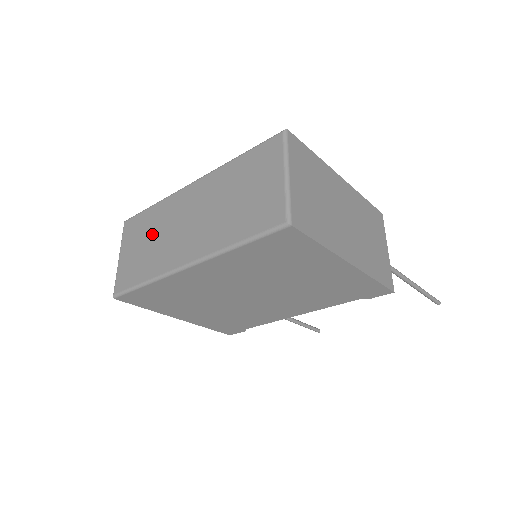
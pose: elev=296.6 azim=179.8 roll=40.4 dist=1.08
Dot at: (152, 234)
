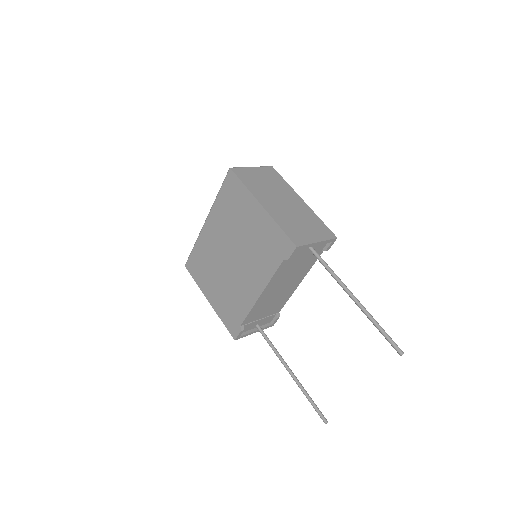
Dot at: occluded
